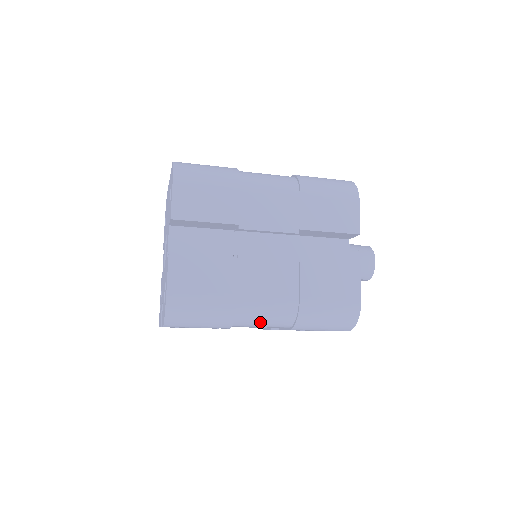
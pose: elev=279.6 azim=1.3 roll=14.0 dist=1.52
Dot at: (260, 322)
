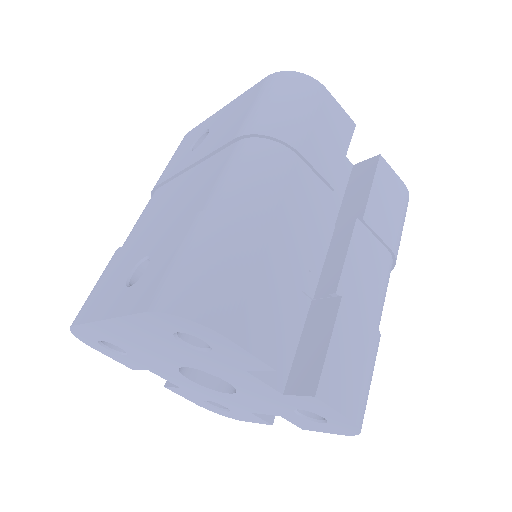
Dot at: occluded
